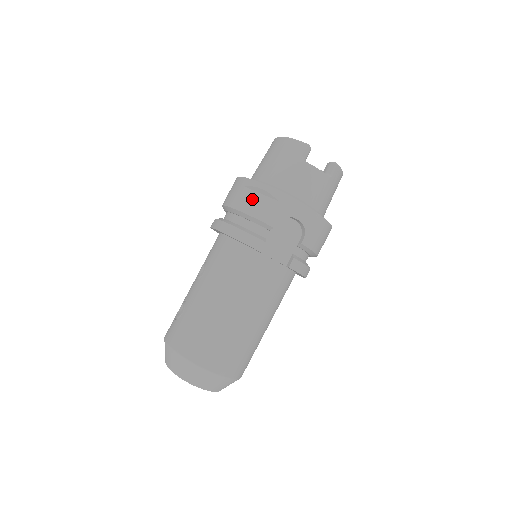
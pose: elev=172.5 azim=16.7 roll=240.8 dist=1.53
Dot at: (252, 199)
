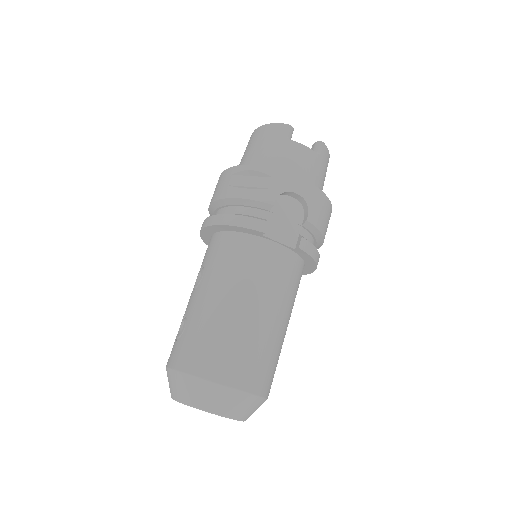
Dot at: (243, 184)
